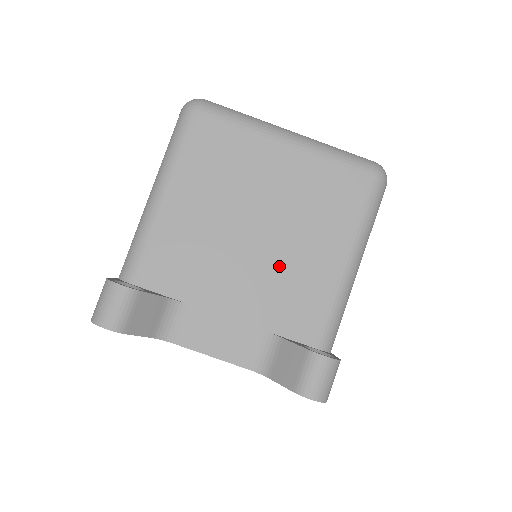
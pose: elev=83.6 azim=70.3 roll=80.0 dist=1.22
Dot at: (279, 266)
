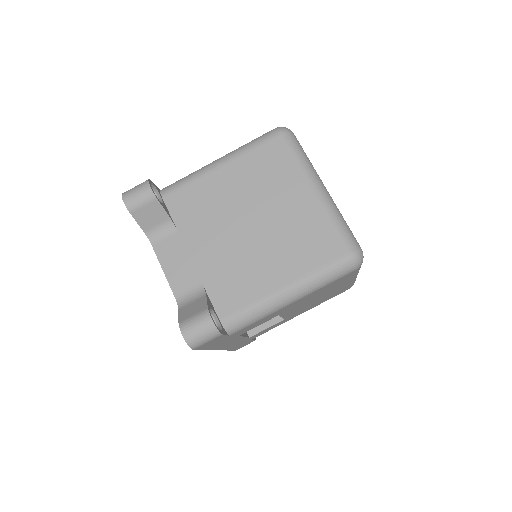
Dot at: (244, 256)
